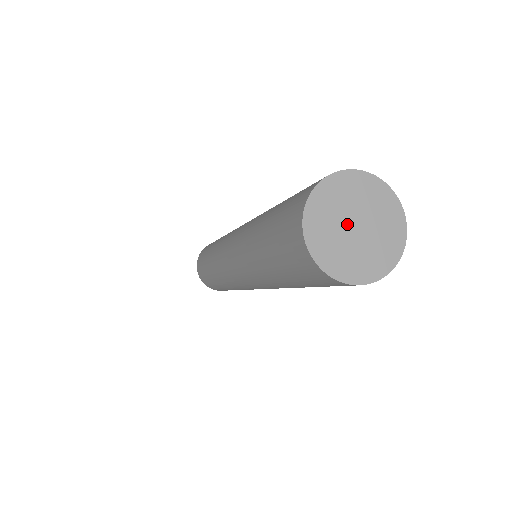
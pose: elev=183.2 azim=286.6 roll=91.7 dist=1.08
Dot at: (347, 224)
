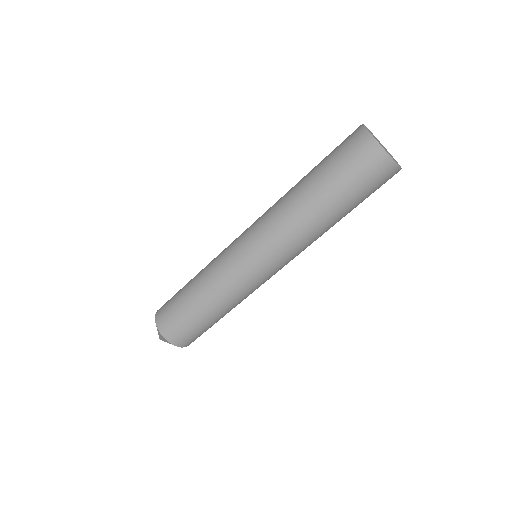
Dot at: (379, 142)
